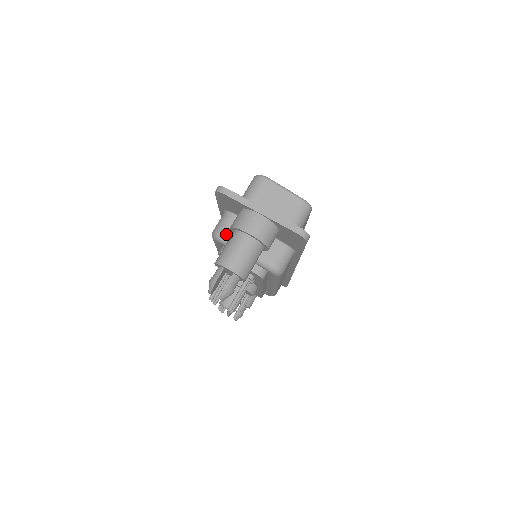
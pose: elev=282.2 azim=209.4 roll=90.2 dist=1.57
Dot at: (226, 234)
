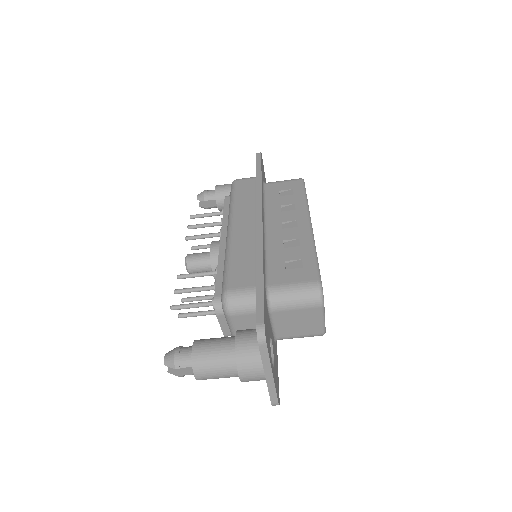
Dot at: (233, 315)
